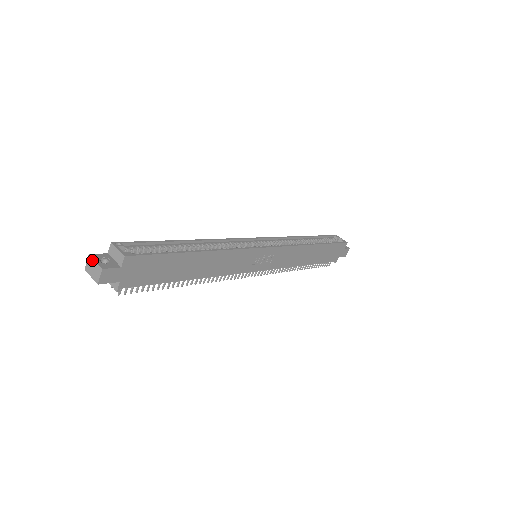
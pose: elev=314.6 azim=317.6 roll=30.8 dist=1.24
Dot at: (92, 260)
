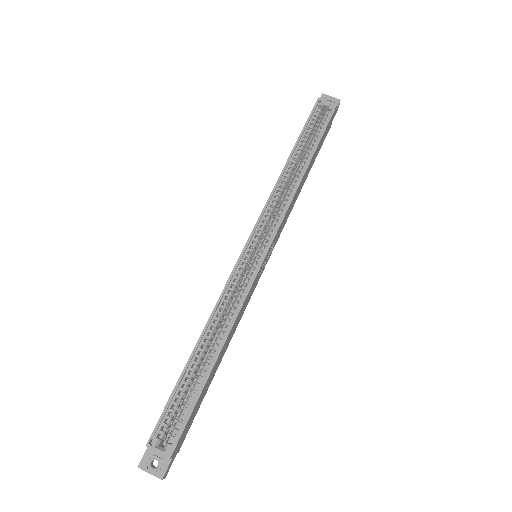
Dot at: (145, 471)
